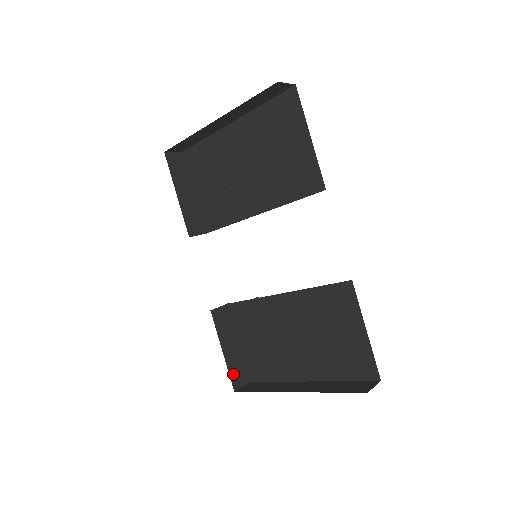
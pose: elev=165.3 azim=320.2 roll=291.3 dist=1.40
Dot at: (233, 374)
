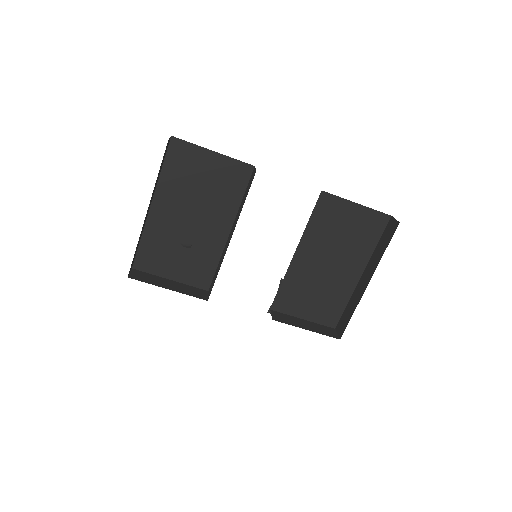
Dot at: (326, 334)
